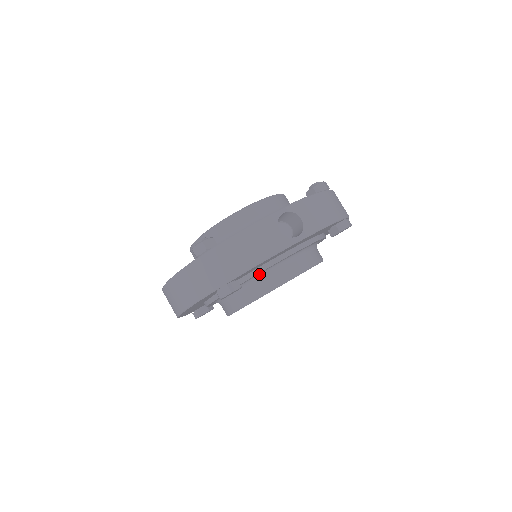
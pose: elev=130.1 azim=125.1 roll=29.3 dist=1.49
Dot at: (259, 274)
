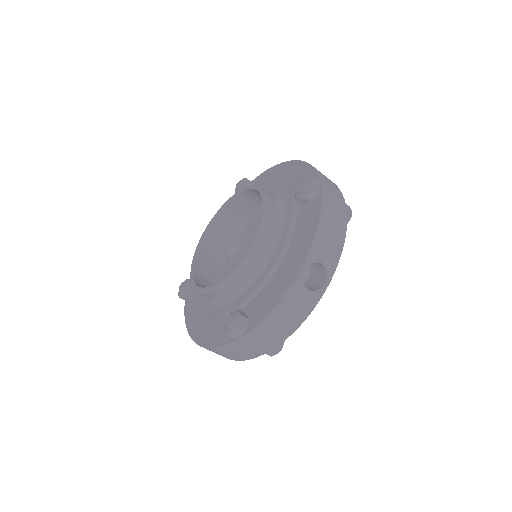
Dot at: occluded
